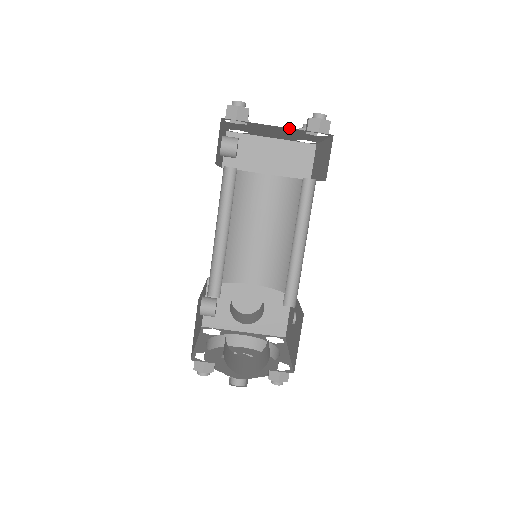
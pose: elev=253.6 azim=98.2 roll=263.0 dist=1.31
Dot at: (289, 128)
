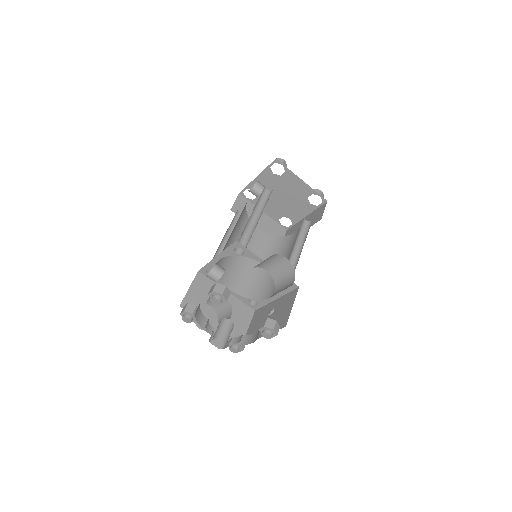
Dot at: (307, 185)
